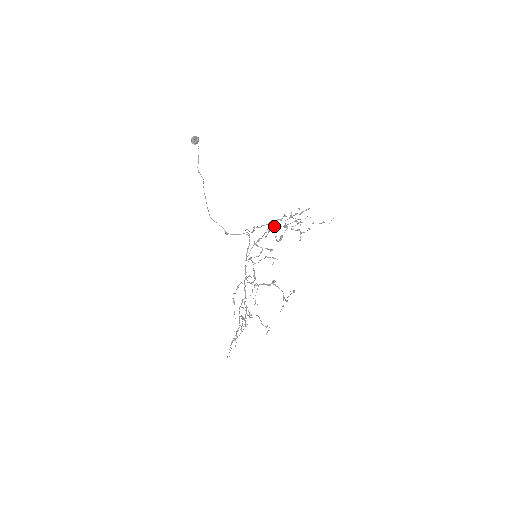
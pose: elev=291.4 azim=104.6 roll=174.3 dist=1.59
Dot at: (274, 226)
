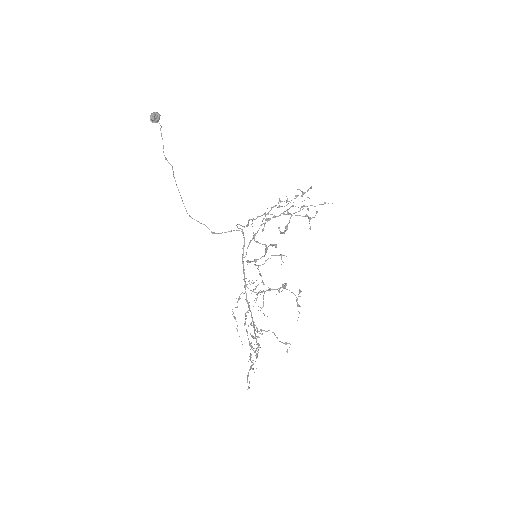
Dot at: occluded
